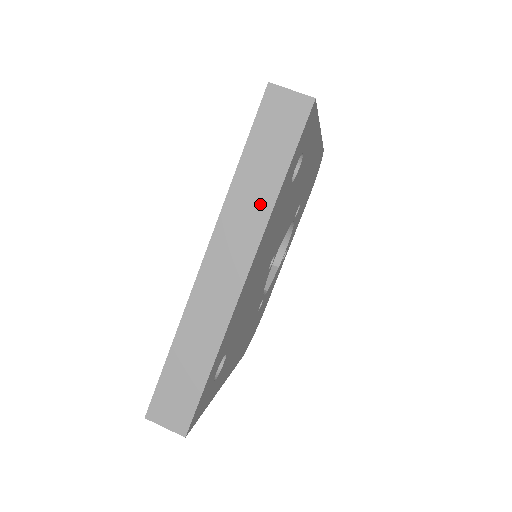
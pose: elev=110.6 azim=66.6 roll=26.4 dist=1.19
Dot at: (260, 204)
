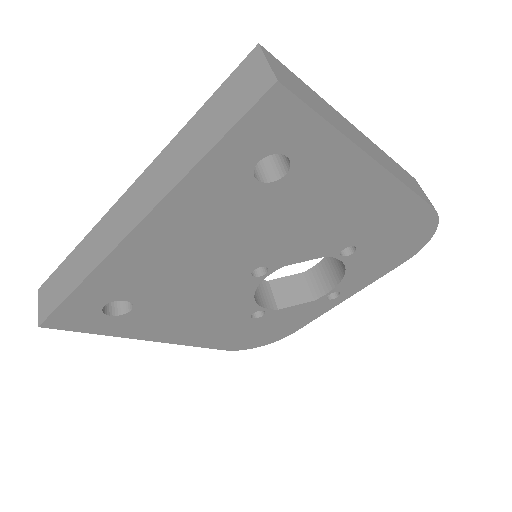
Dot at: (178, 168)
